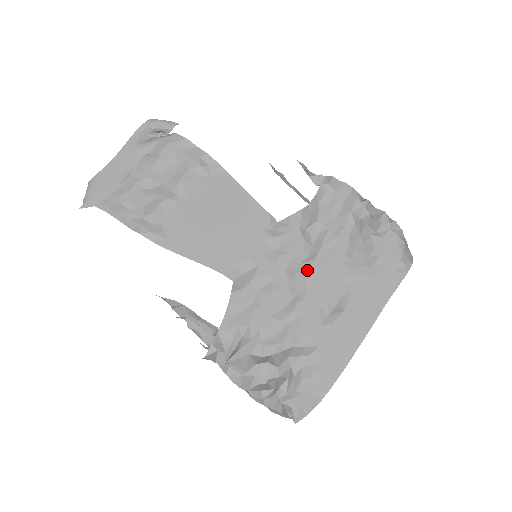
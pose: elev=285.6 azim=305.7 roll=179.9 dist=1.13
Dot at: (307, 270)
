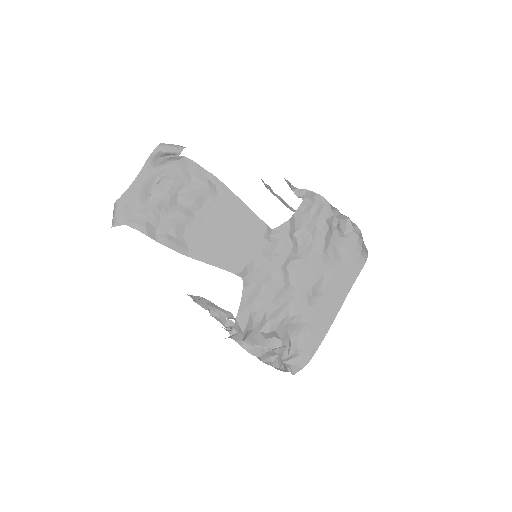
Dot at: (296, 266)
